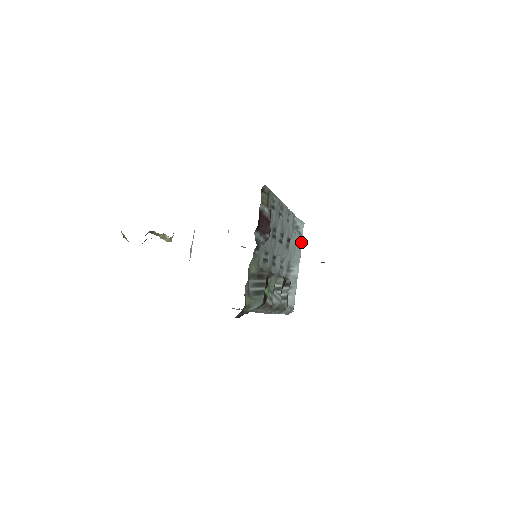
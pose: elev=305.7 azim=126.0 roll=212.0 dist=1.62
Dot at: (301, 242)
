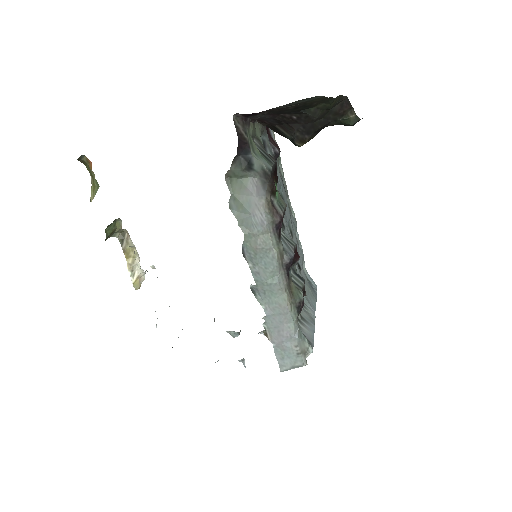
Dot at: (315, 295)
